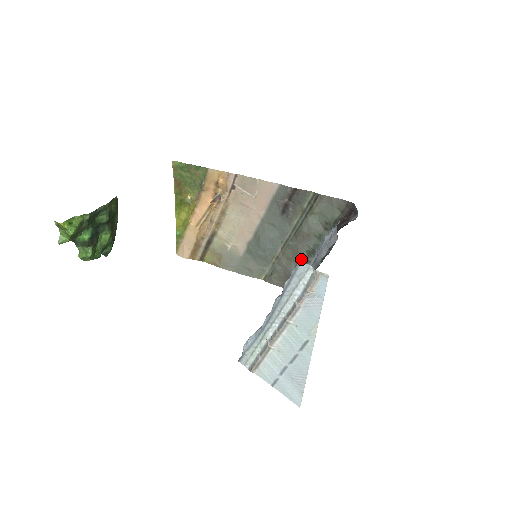
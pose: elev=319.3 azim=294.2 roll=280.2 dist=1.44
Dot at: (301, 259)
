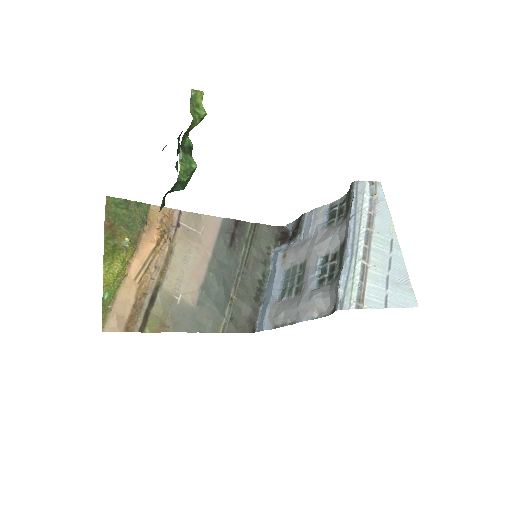
Dot at: (256, 290)
